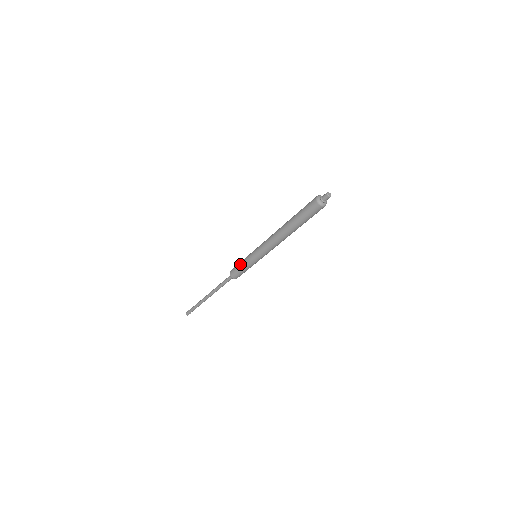
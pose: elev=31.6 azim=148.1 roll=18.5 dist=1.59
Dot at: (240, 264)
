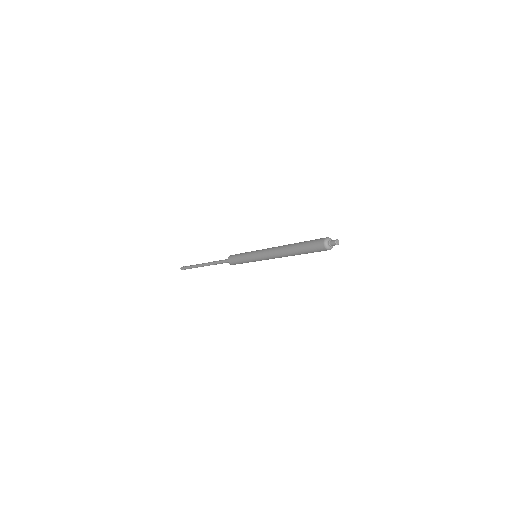
Dot at: (241, 254)
